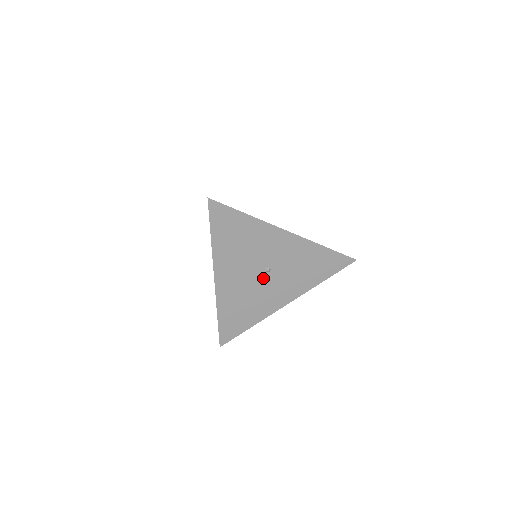
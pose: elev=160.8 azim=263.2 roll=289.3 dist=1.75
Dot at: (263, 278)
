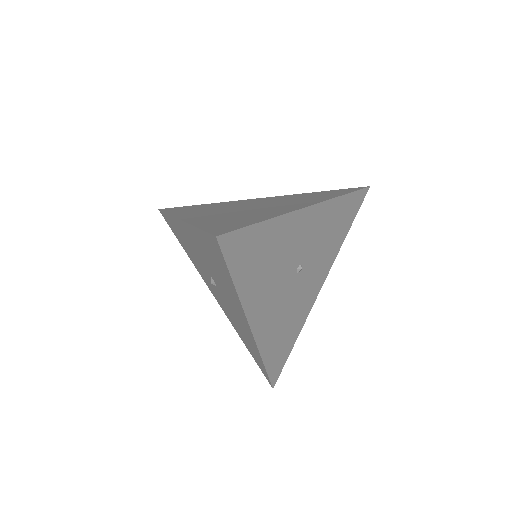
Dot at: (296, 281)
